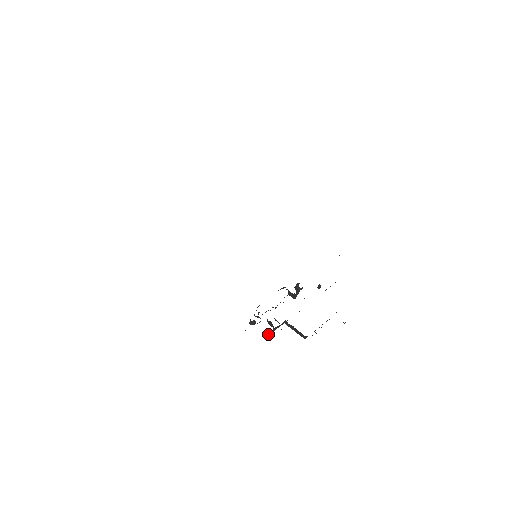
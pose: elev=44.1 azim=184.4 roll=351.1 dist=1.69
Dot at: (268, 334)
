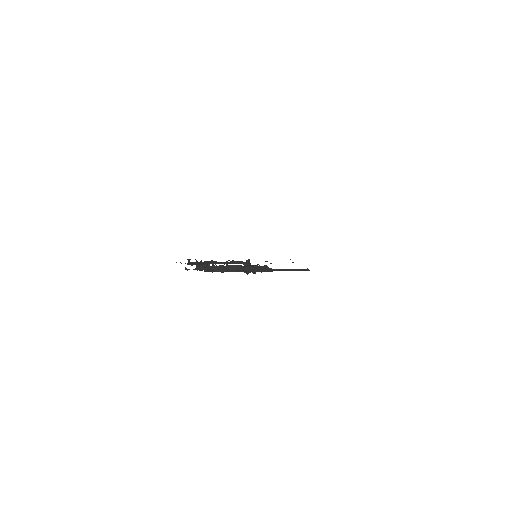
Dot at: (189, 269)
